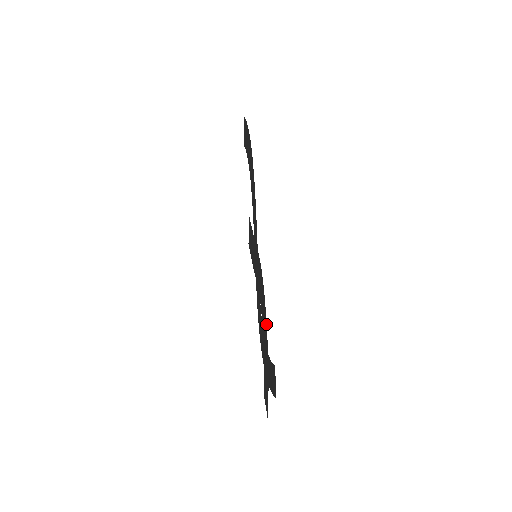
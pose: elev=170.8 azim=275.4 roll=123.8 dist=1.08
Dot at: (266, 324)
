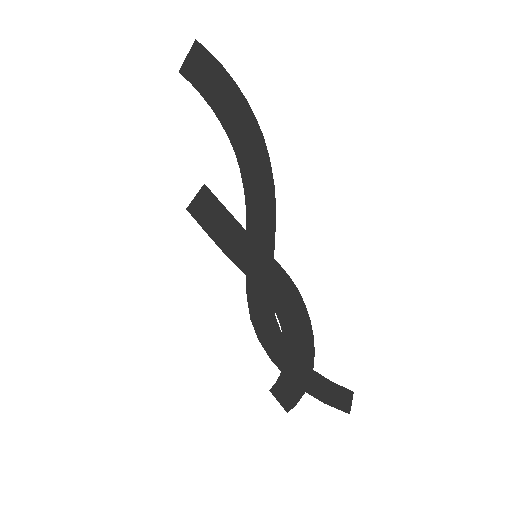
Dot at: (313, 345)
